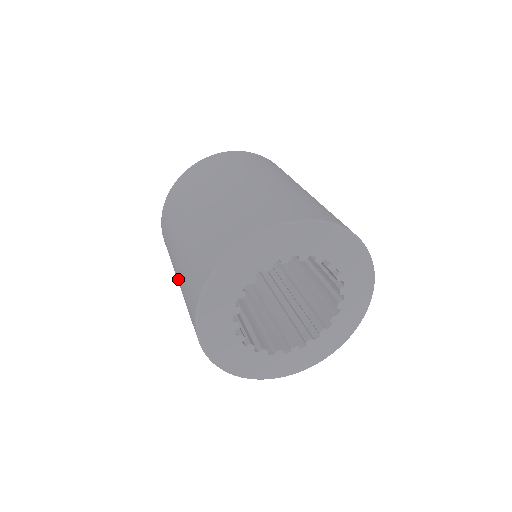
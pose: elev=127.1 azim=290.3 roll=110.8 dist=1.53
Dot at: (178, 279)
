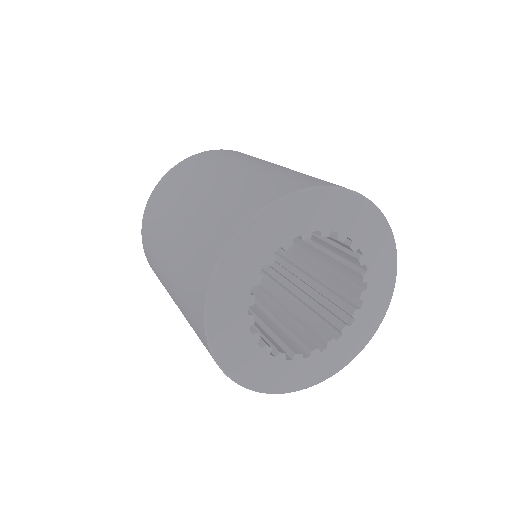
Dot at: (171, 281)
